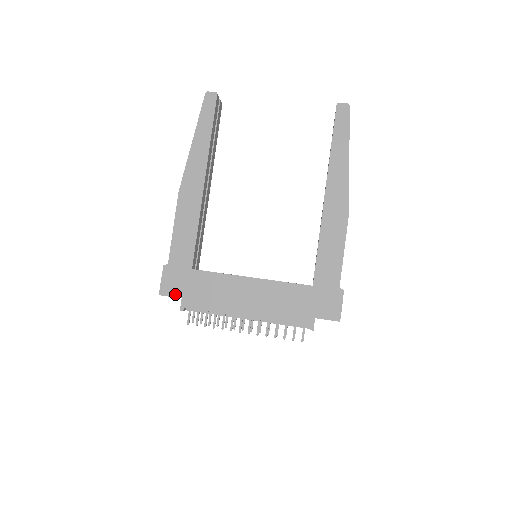
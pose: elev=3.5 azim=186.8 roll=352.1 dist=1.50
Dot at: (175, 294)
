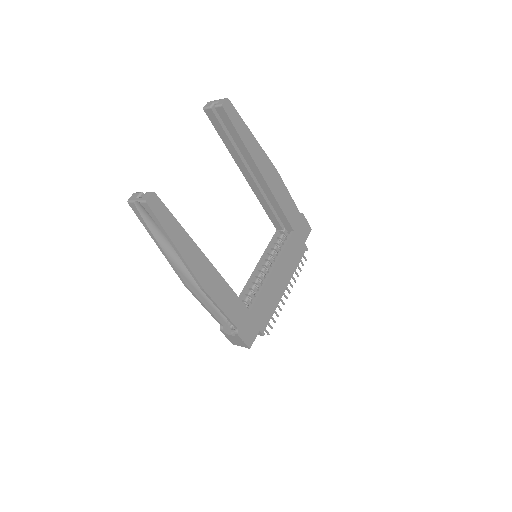
Dot at: (255, 335)
